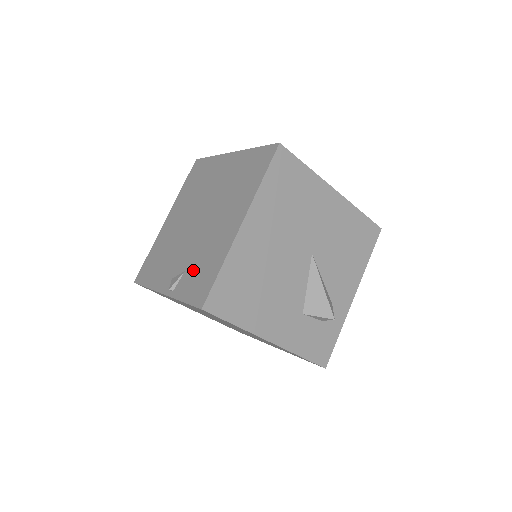
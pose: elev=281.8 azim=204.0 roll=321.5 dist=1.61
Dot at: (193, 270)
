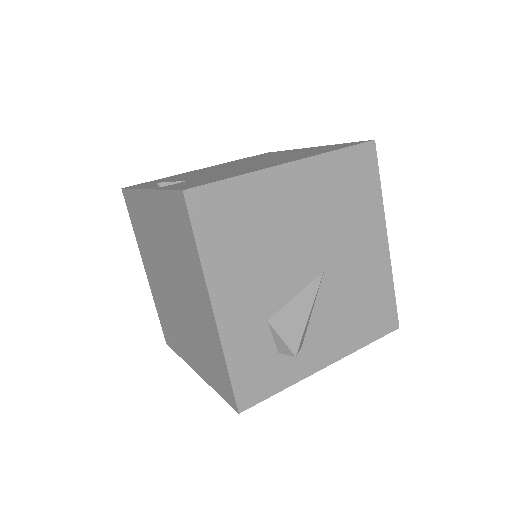
Dot at: (200, 179)
